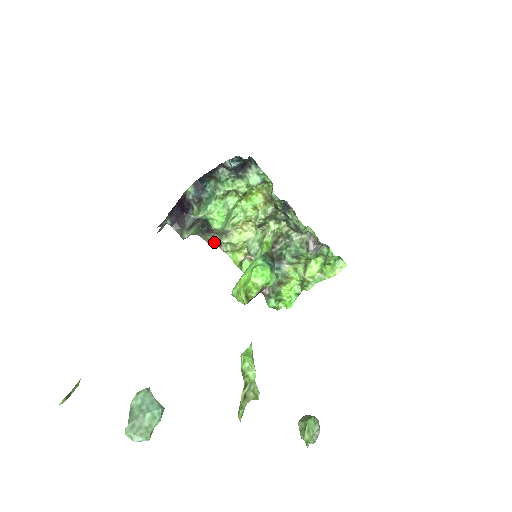
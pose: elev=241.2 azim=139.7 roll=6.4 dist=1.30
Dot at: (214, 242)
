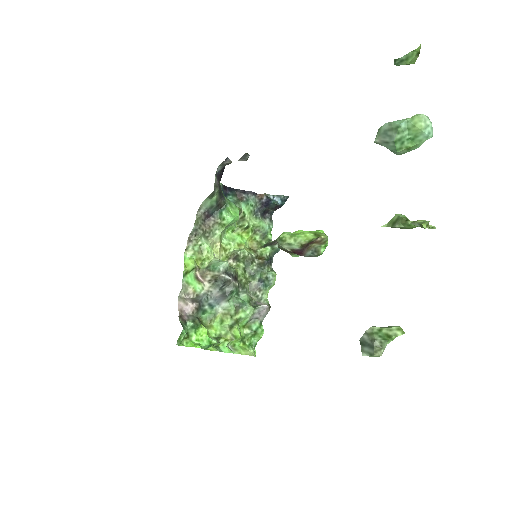
Dot at: (198, 229)
